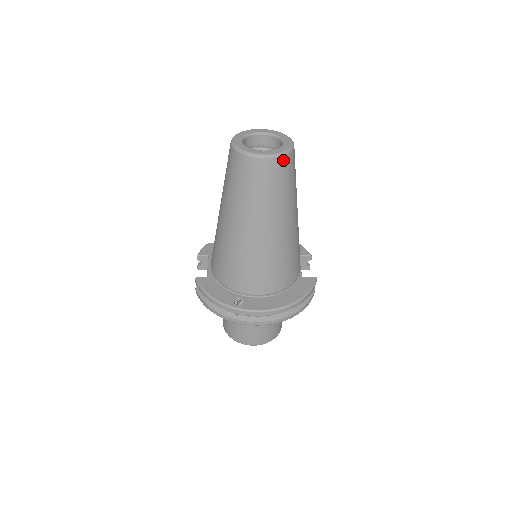
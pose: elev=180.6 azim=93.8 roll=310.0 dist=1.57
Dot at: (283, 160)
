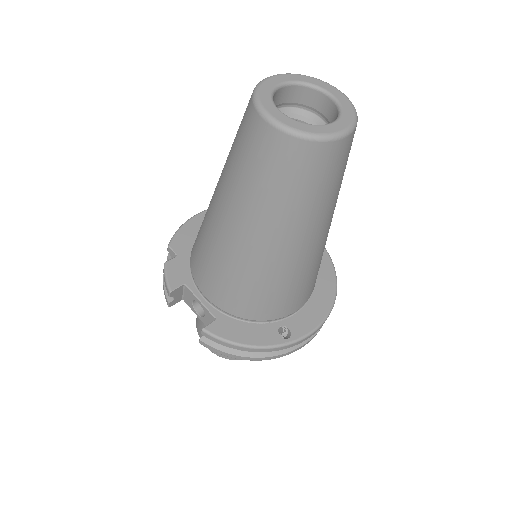
Dot at: occluded
